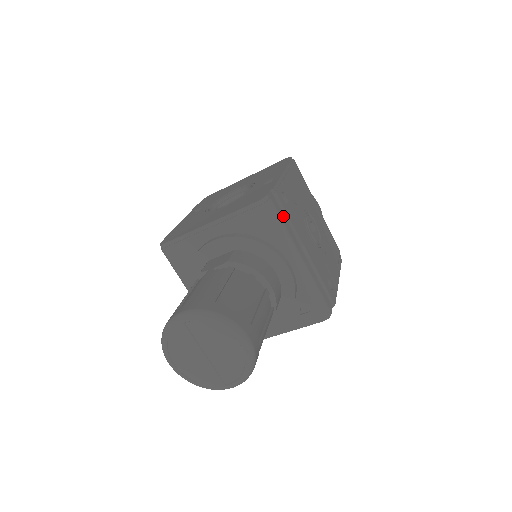
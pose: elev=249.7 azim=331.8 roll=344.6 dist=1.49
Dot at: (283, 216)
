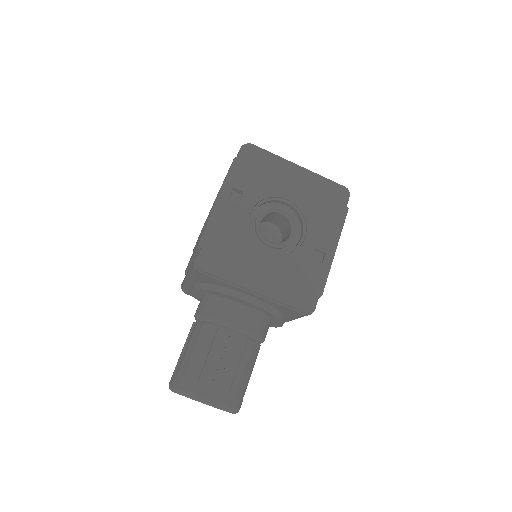
Dot at: occluded
